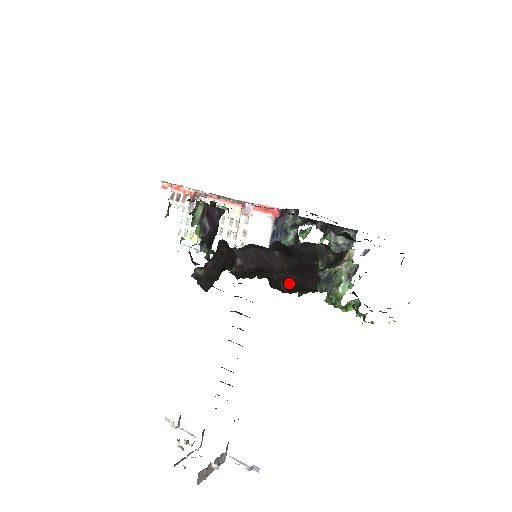
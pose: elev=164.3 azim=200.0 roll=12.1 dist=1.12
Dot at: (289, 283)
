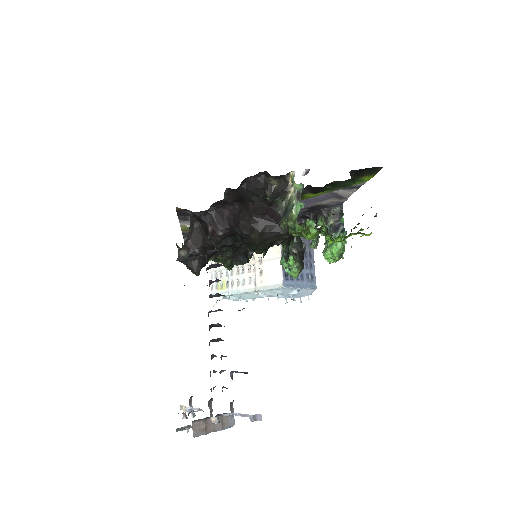
Dot at: (256, 231)
